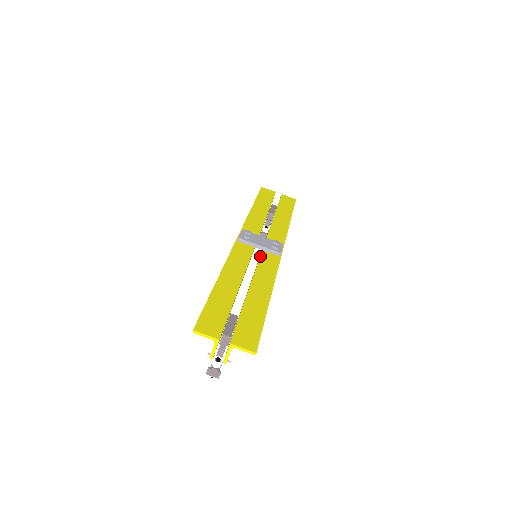
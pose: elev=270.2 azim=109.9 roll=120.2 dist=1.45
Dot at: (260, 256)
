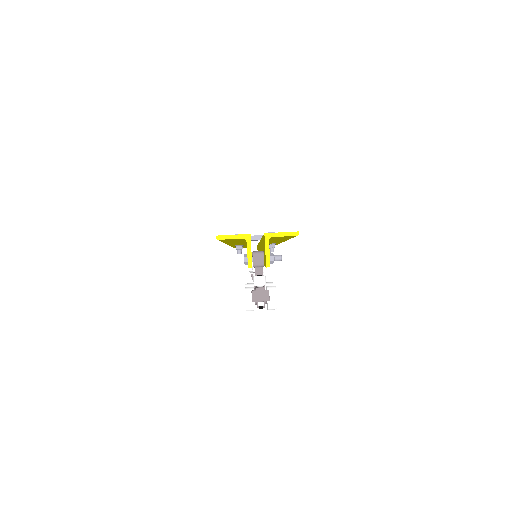
Dot at: occluded
